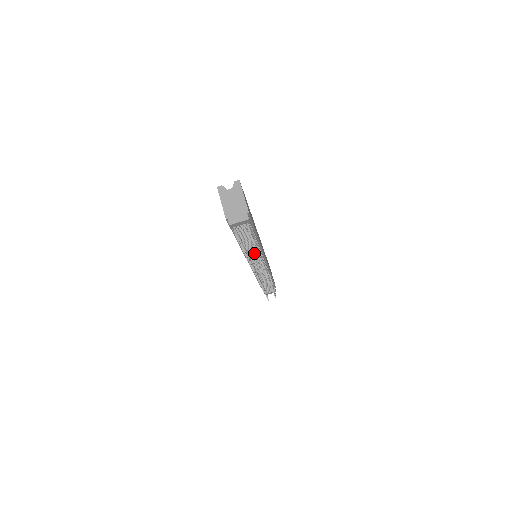
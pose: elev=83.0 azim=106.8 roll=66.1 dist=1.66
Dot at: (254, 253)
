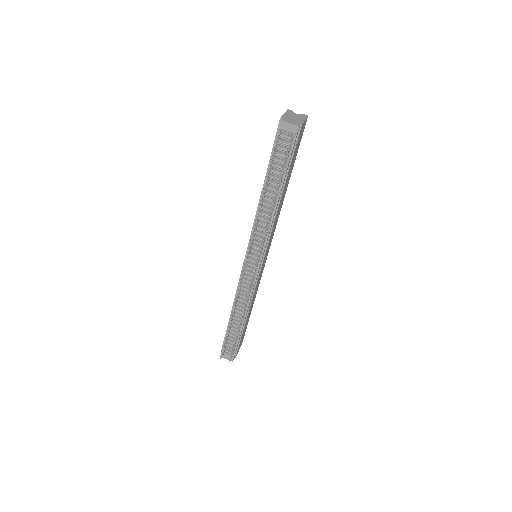
Dot at: (265, 218)
